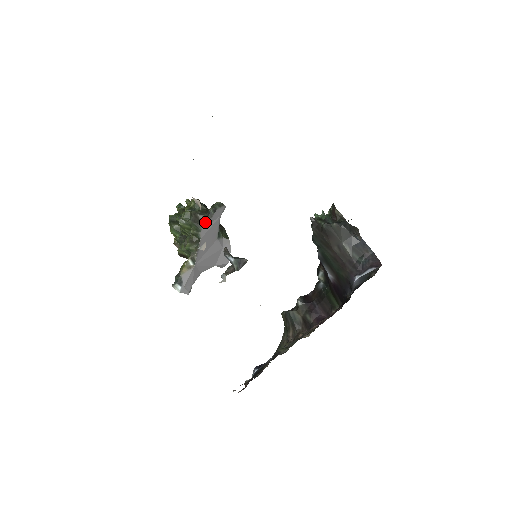
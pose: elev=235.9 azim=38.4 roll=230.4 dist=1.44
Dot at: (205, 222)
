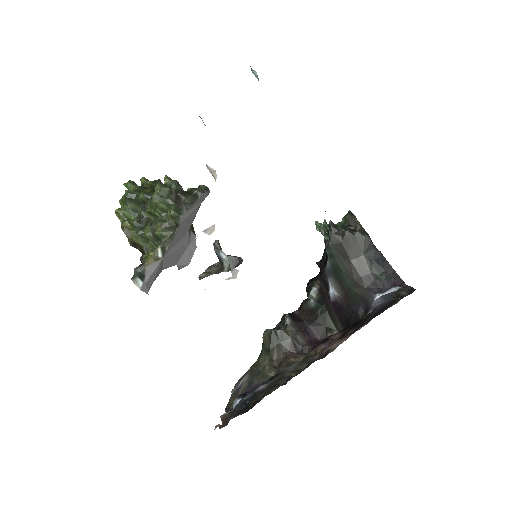
Dot at: (188, 205)
